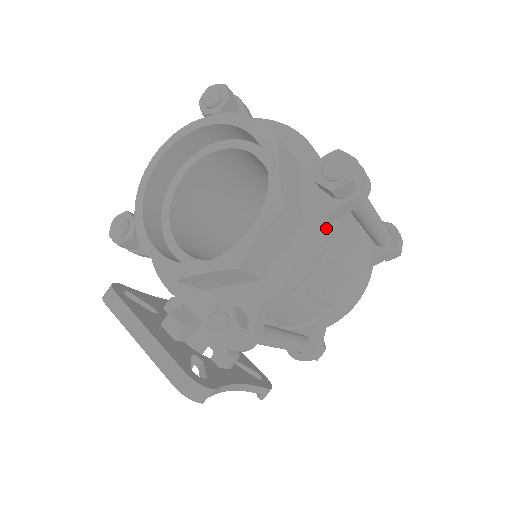
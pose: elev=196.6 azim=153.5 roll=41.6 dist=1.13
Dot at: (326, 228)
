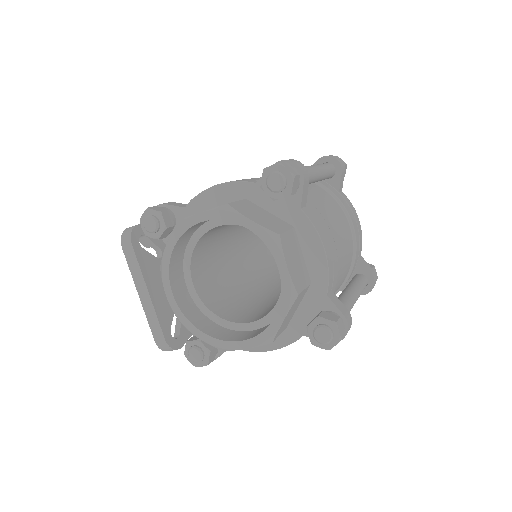
Dot at: (300, 337)
